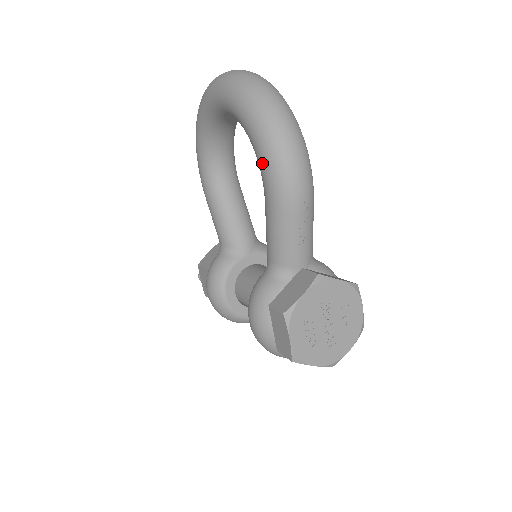
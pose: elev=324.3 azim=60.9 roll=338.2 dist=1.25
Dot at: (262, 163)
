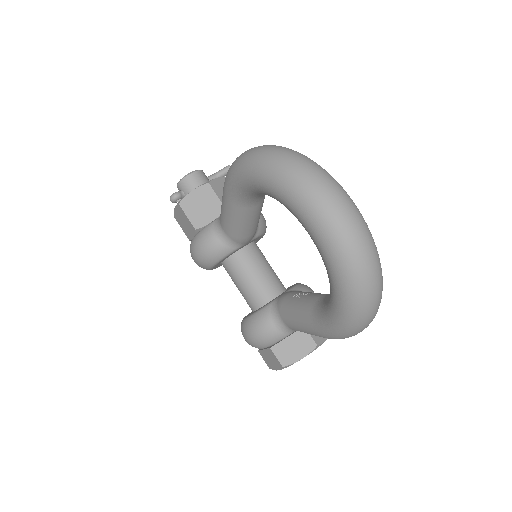
Dot at: (331, 326)
